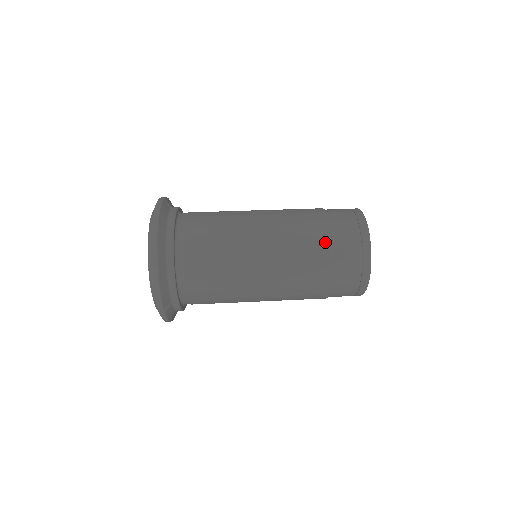
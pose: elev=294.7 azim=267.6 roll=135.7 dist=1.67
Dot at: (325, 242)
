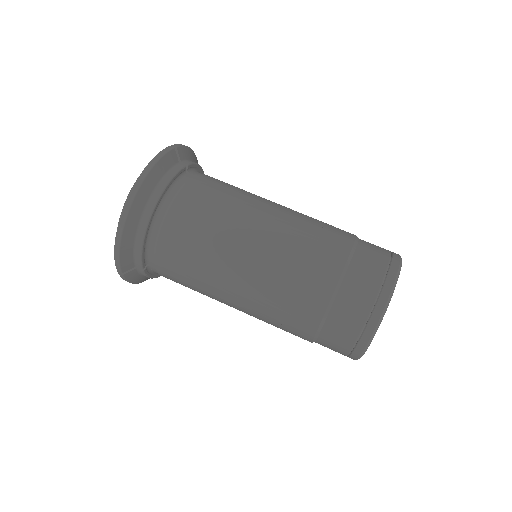
Dot at: (329, 284)
